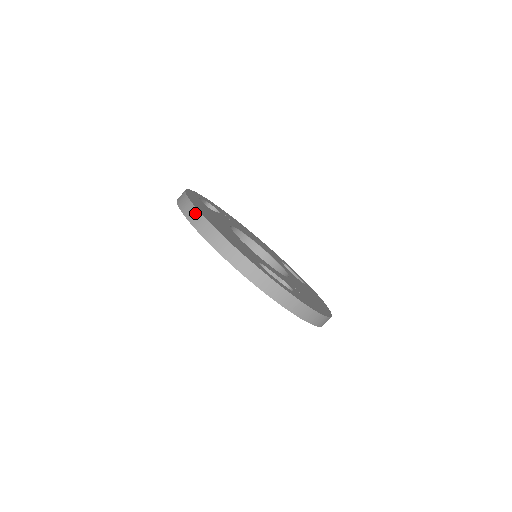
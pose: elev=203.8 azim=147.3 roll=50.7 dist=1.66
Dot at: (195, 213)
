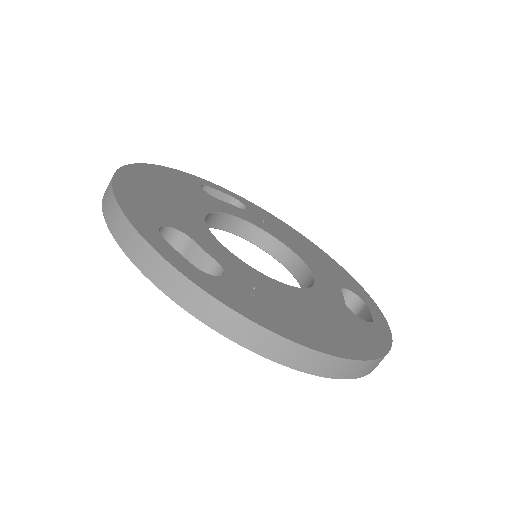
Dot at: occluded
